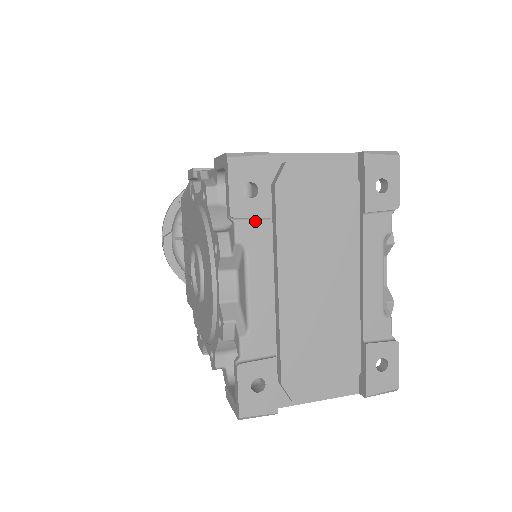
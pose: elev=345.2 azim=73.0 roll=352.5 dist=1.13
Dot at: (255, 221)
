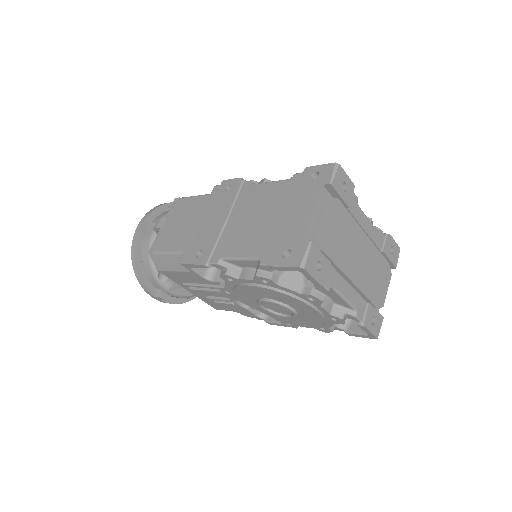
Dot at: (327, 273)
